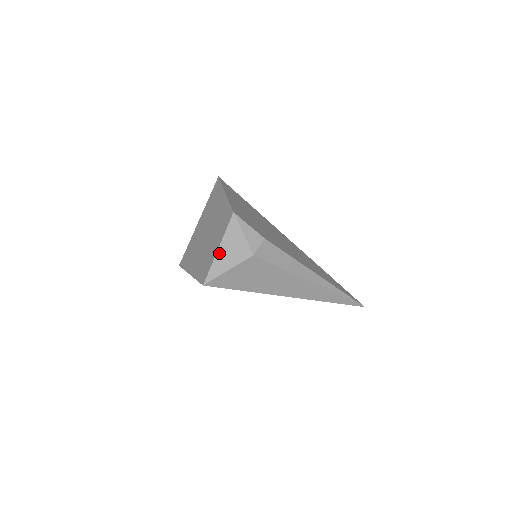
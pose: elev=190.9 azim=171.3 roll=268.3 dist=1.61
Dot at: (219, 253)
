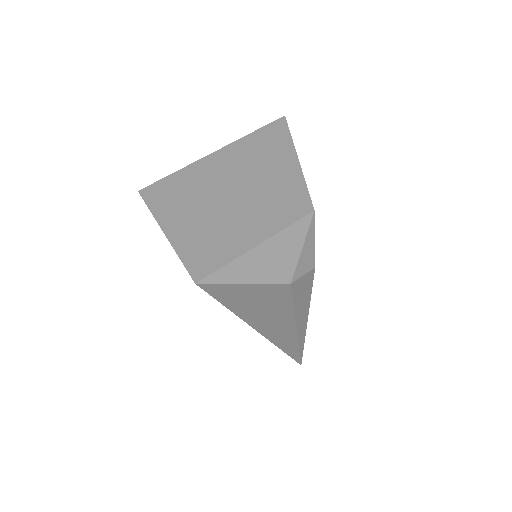
Dot at: (252, 253)
